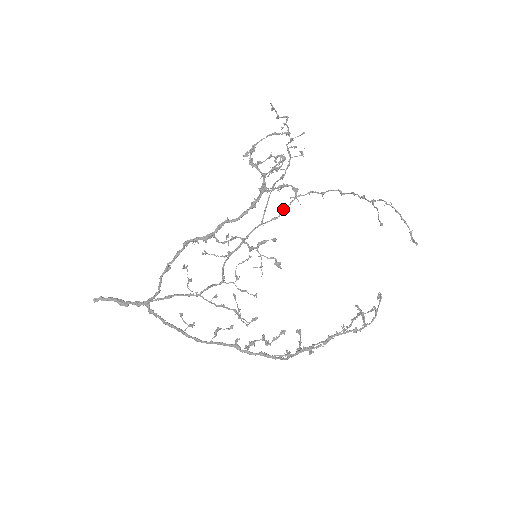
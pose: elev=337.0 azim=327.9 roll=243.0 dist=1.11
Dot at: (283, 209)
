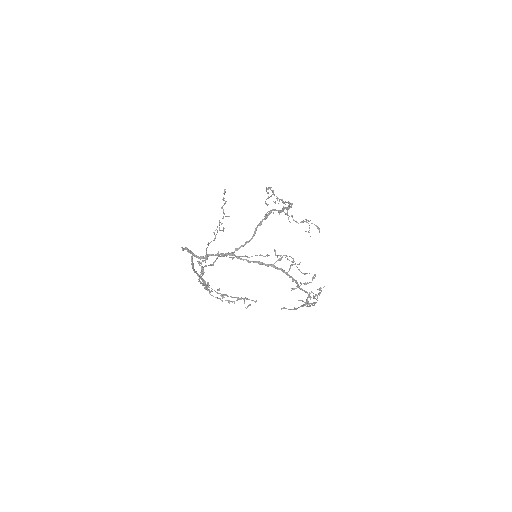
Dot at: (215, 261)
